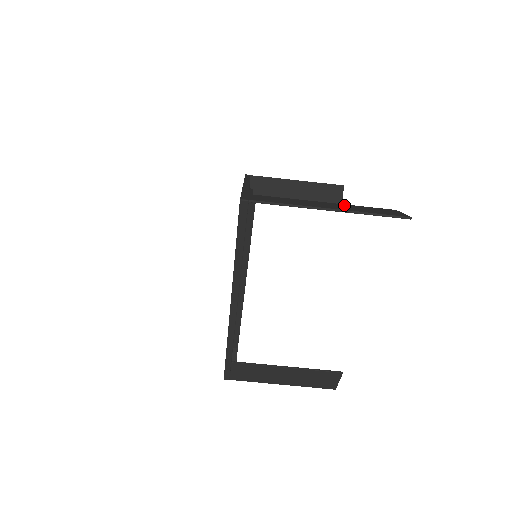
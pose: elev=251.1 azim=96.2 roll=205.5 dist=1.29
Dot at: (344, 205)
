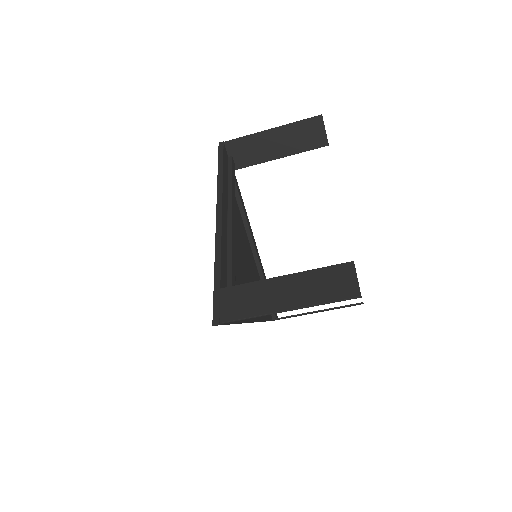
Dot at: (303, 279)
